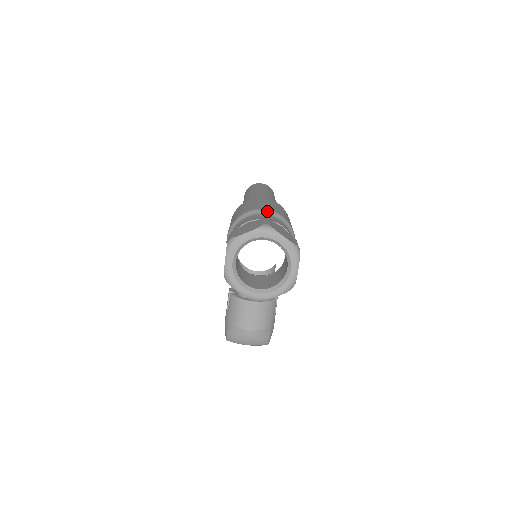
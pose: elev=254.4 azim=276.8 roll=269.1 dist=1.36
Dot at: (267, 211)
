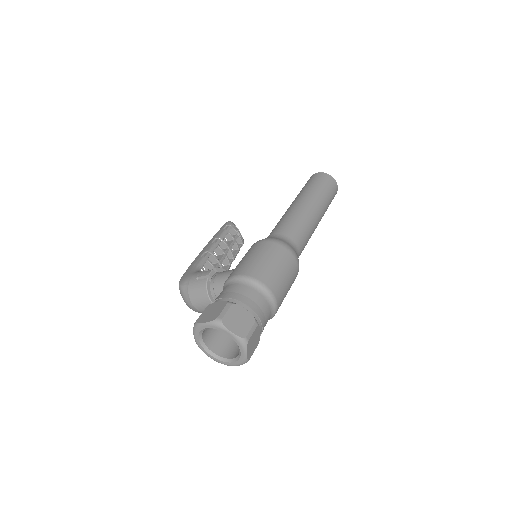
Dot at: (272, 298)
